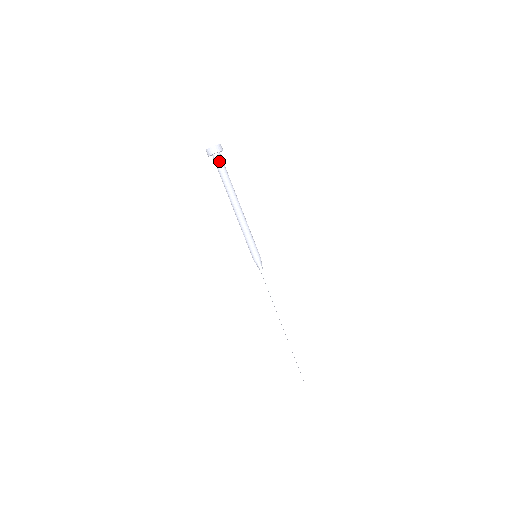
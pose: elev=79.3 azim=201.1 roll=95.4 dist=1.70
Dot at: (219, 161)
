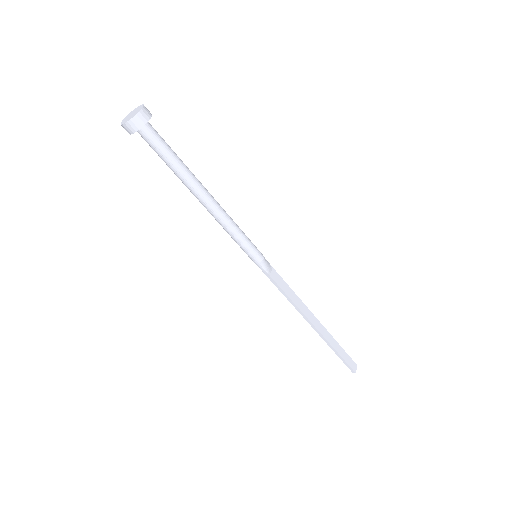
Dot at: (148, 140)
